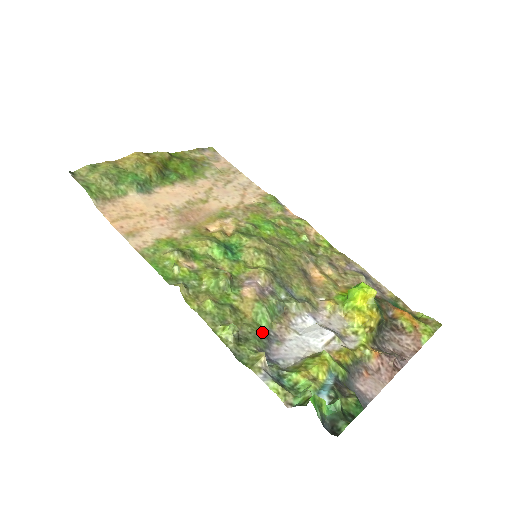
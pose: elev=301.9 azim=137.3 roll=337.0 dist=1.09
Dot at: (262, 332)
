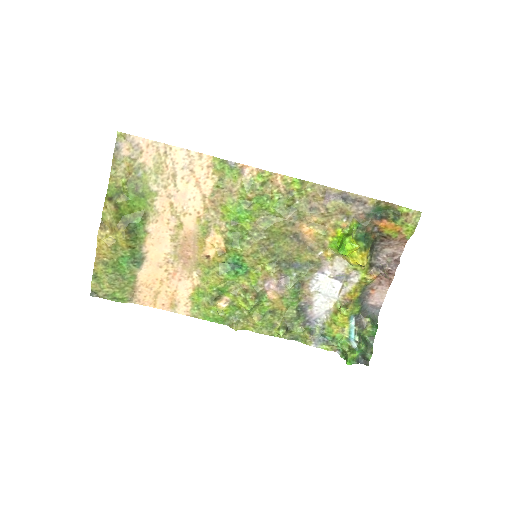
Dot at: (297, 311)
